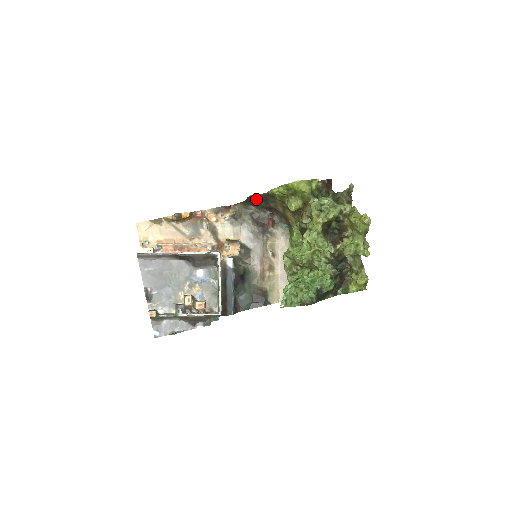
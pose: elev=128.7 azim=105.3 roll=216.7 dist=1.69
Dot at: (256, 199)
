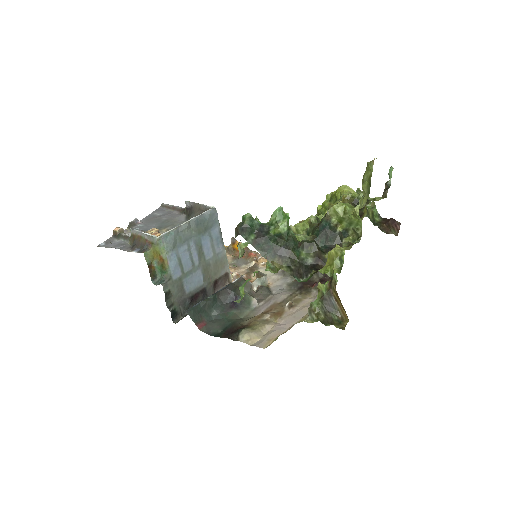
Dot at: occluded
